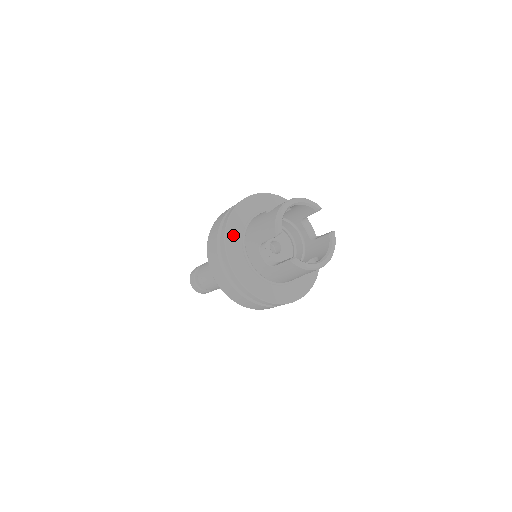
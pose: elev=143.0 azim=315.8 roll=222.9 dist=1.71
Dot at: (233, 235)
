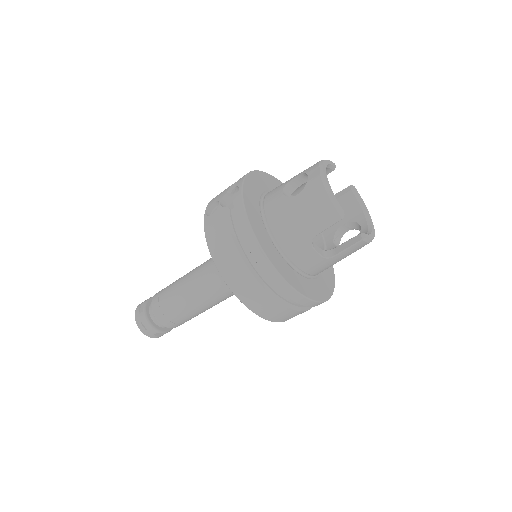
Dot at: (266, 244)
